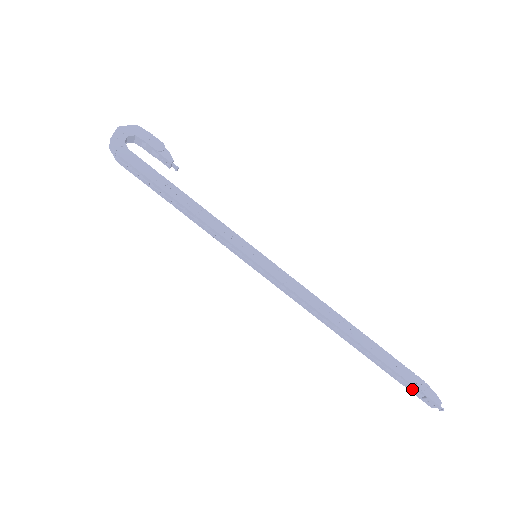
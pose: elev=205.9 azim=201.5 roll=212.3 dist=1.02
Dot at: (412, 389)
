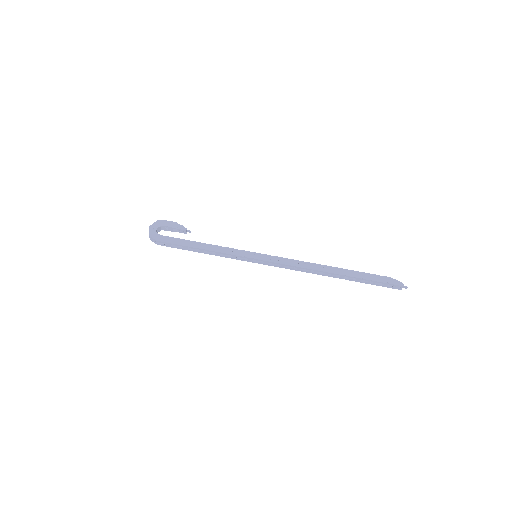
Dot at: (382, 285)
